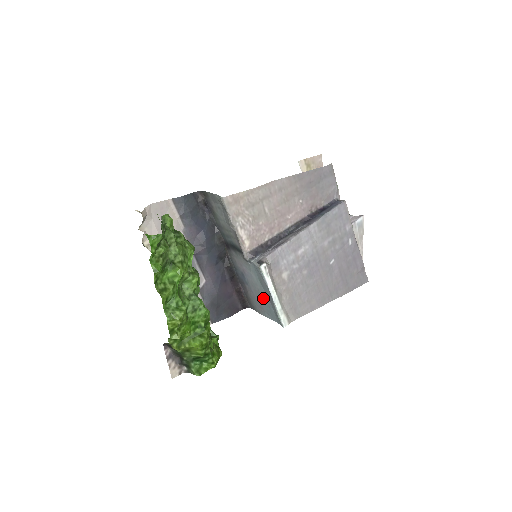
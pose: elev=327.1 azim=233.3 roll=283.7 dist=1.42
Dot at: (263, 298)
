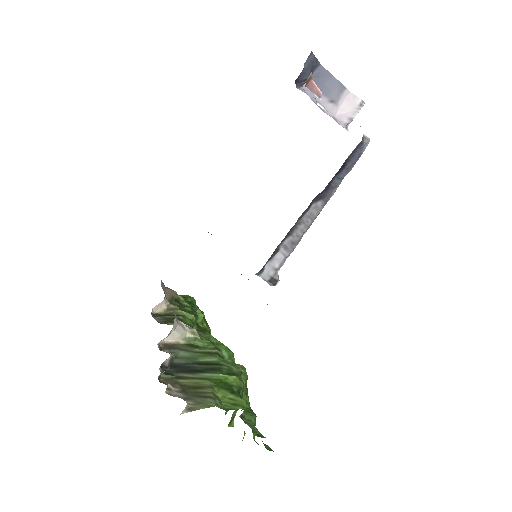
Dot at: occluded
